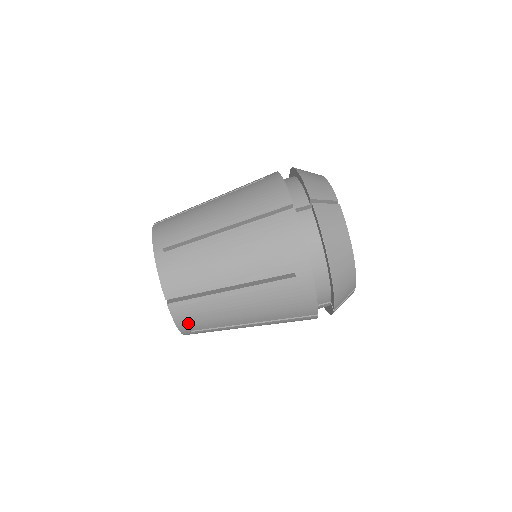
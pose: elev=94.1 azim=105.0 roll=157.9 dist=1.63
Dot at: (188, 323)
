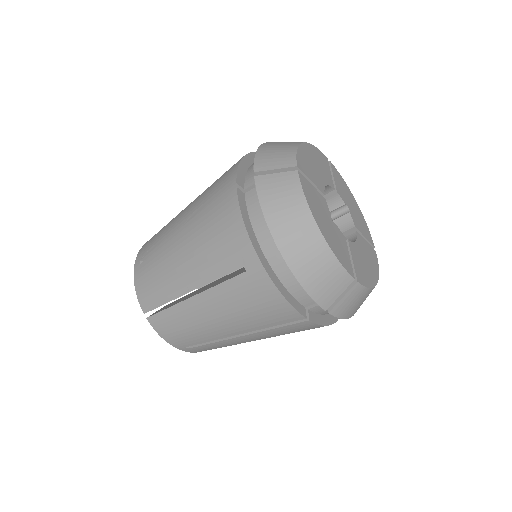
Dot at: occluded
